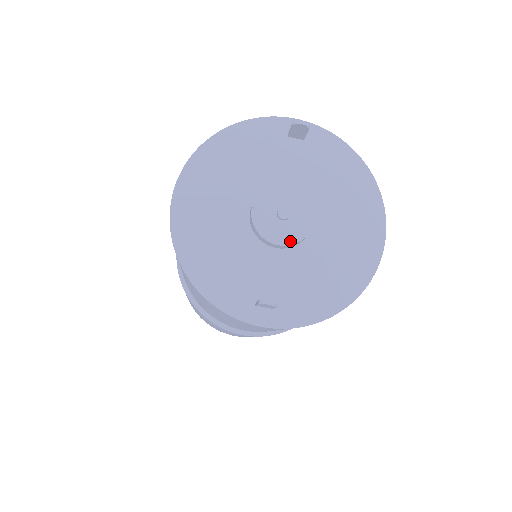
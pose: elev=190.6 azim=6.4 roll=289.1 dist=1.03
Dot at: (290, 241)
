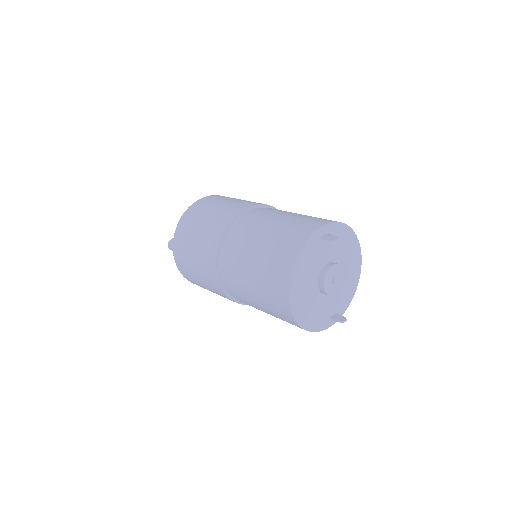
Dot at: (339, 288)
